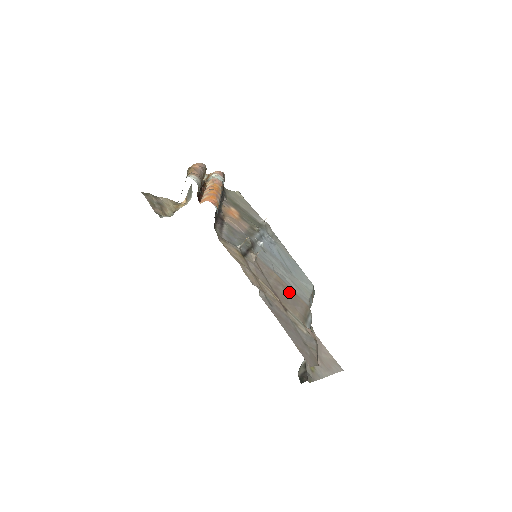
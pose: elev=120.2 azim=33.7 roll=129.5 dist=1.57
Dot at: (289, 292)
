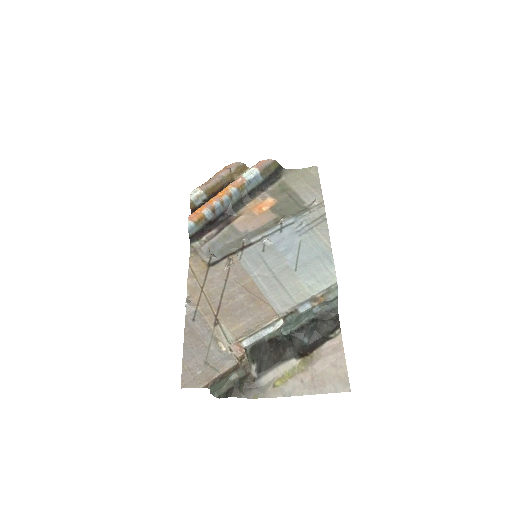
Dot at: (253, 300)
